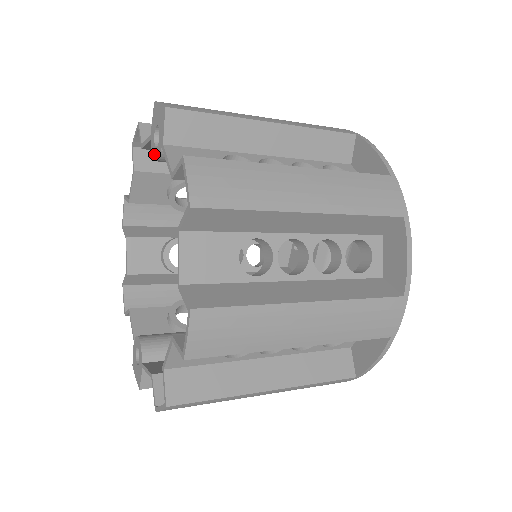
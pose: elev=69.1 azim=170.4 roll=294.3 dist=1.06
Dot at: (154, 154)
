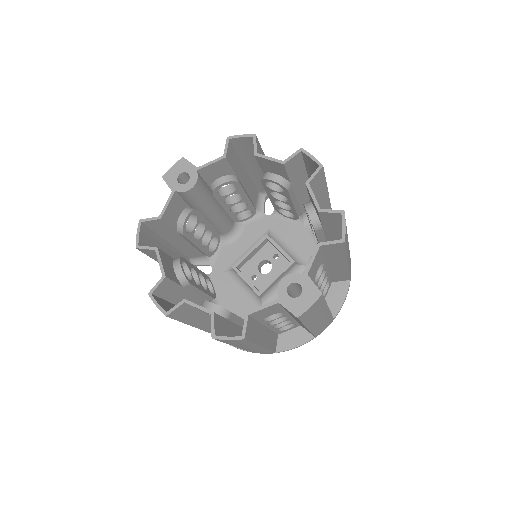
Dot at: (189, 186)
